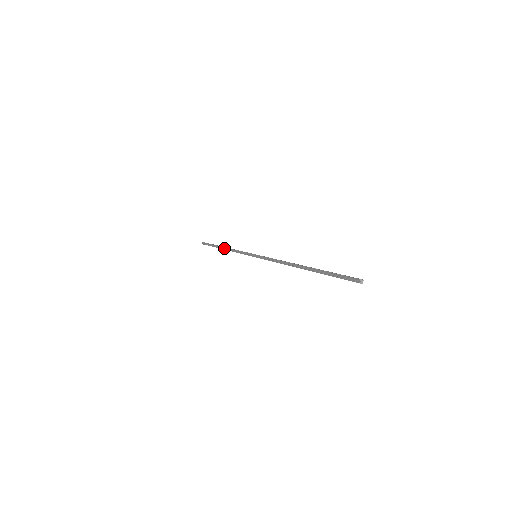
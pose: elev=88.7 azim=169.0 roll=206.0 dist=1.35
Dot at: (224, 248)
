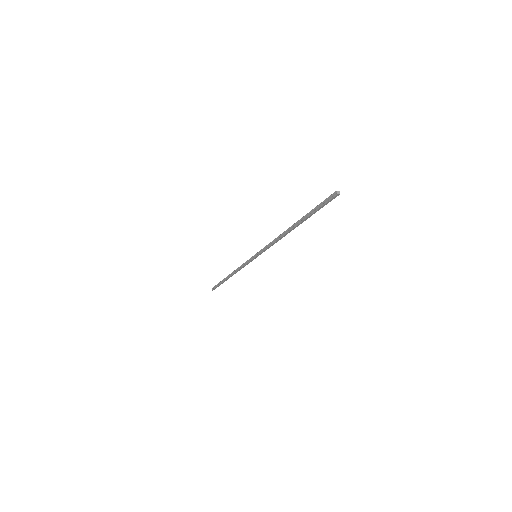
Dot at: (230, 275)
